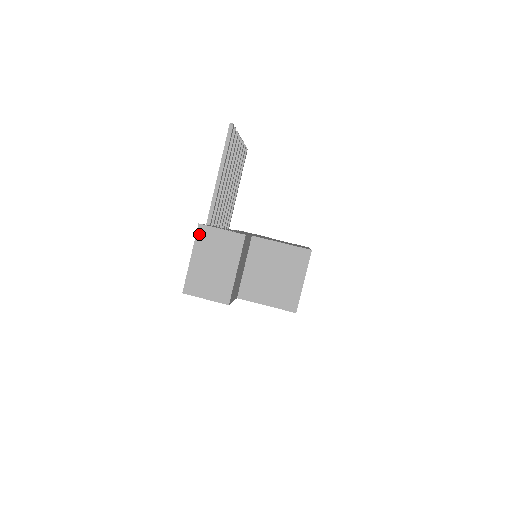
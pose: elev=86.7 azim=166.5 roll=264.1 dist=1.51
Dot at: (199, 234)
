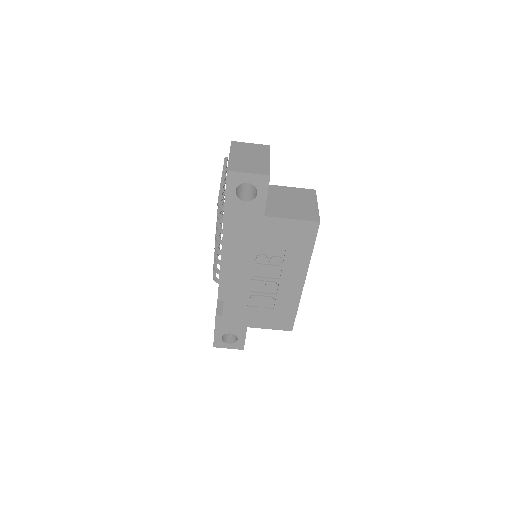
Dot at: (233, 145)
